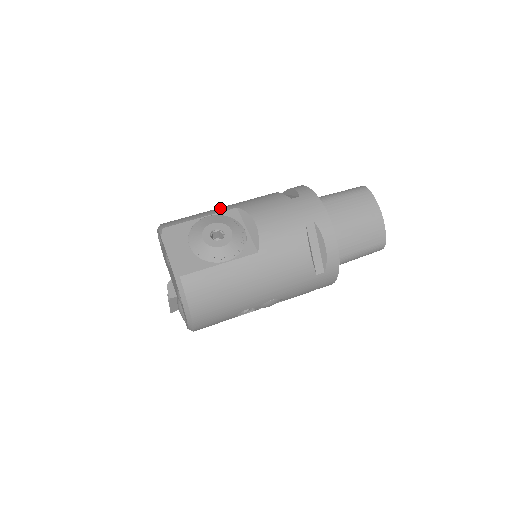
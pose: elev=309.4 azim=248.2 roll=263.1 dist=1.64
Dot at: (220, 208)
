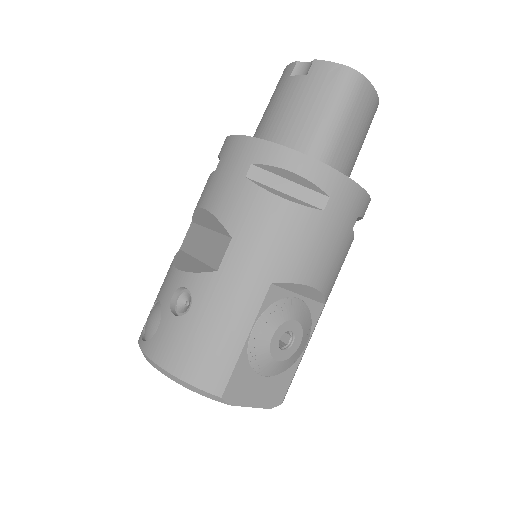
Dot at: (243, 297)
